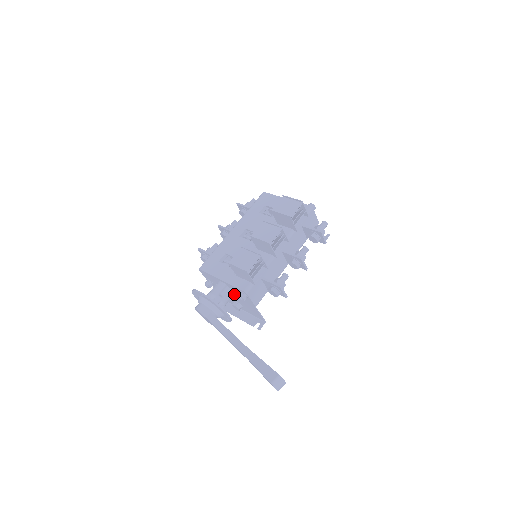
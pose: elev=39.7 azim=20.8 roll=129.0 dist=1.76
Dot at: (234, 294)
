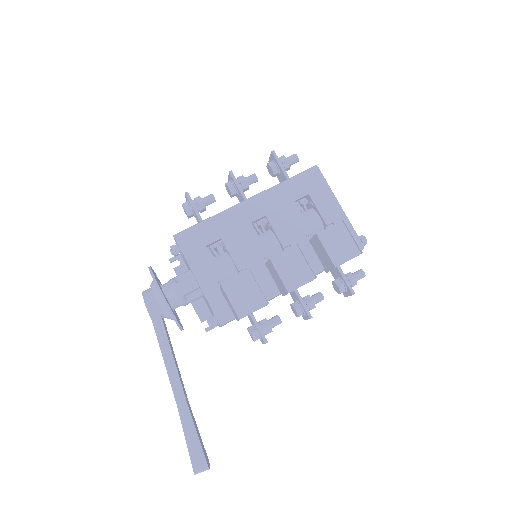
Dot at: occluded
